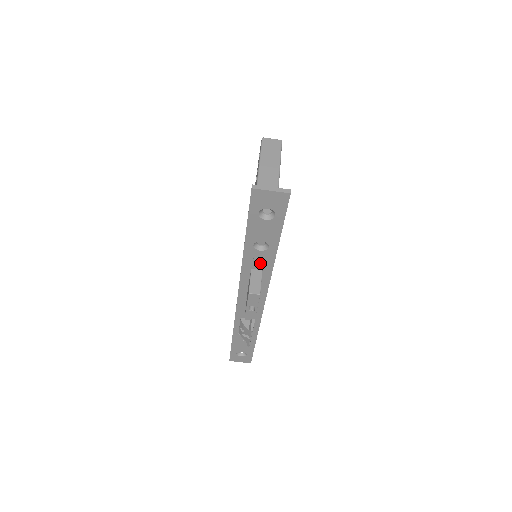
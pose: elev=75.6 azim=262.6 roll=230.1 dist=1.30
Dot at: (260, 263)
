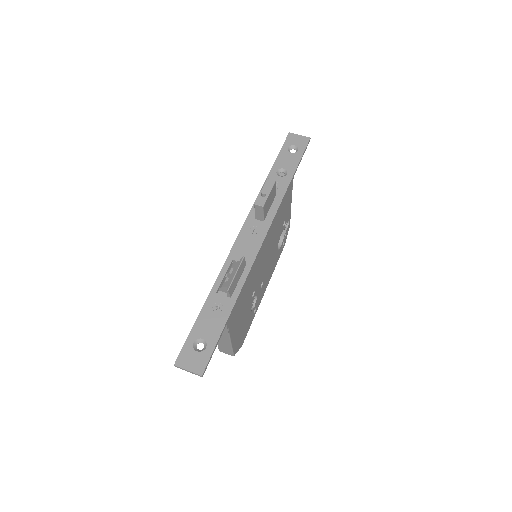
Dot at: (276, 188)
